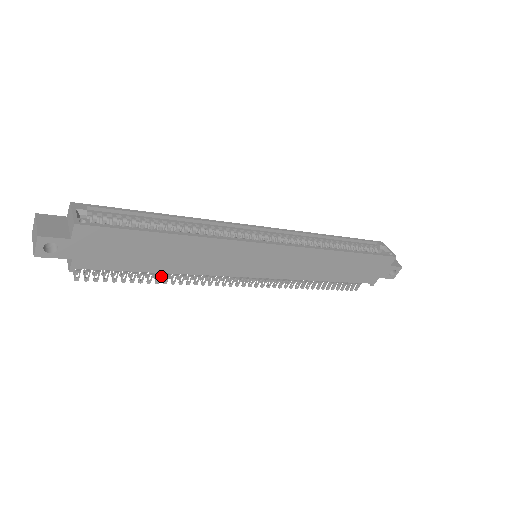
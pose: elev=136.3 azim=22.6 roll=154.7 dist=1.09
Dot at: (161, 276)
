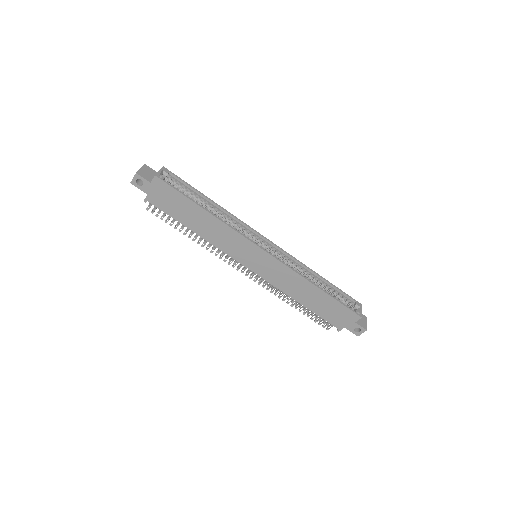
Dot at: (194, 236)
